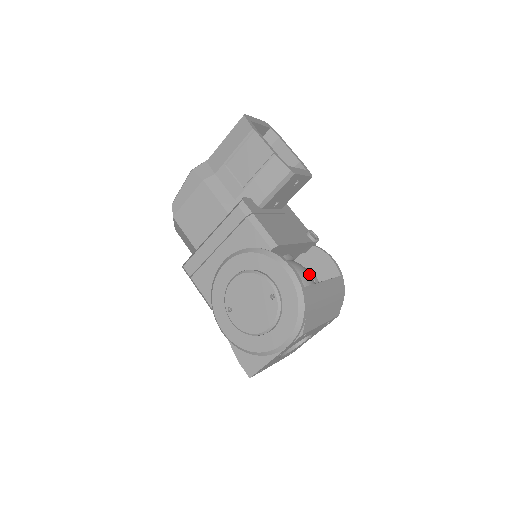
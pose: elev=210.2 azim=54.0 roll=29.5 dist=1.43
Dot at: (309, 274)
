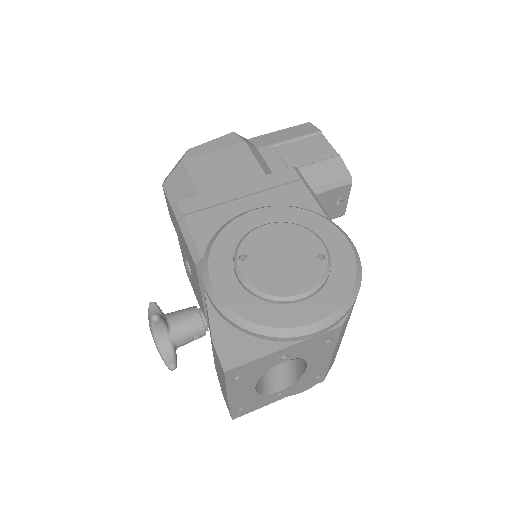
Dot at: occluded
